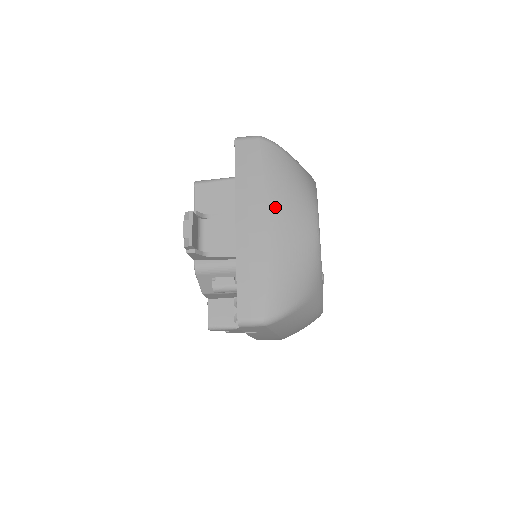
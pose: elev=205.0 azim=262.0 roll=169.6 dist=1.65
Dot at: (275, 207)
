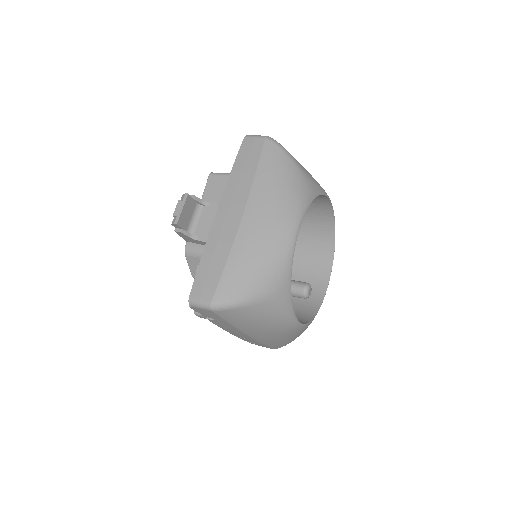
Dot at: (256, 202)
